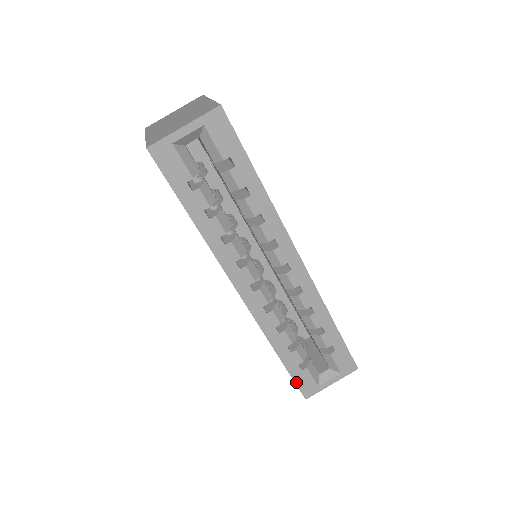
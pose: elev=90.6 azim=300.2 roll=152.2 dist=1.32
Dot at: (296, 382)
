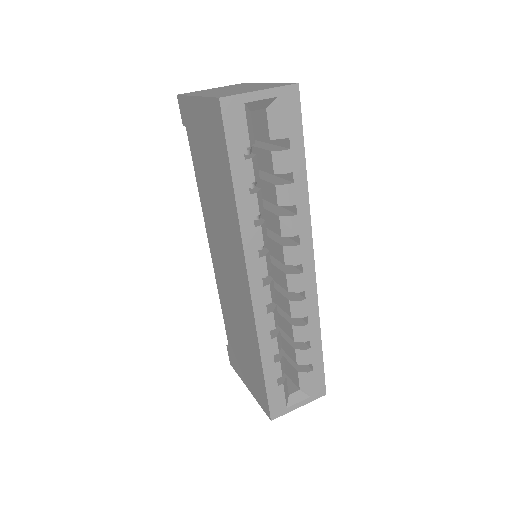
Dot at: (269, 398)
